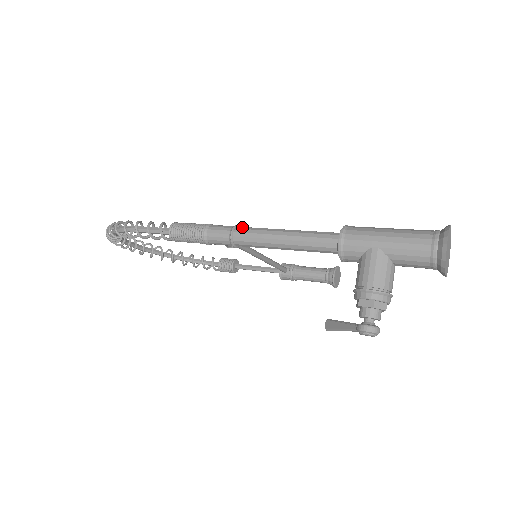
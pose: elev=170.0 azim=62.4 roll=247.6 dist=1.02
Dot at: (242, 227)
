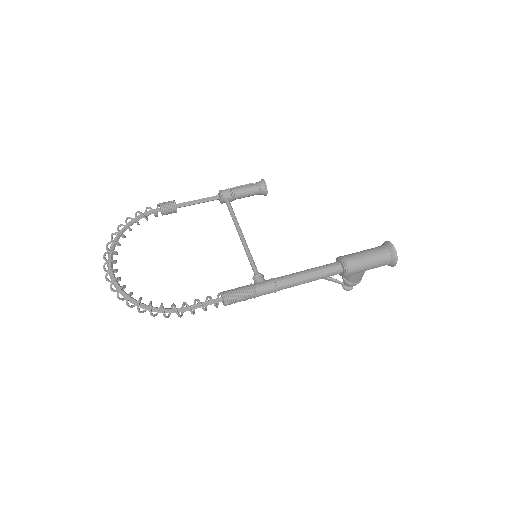
Dot at: (280, 285)
